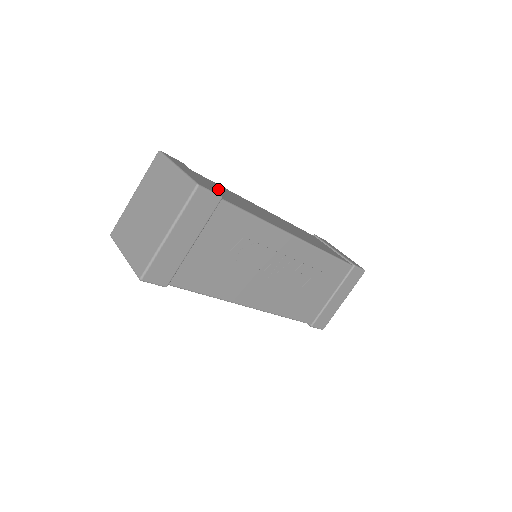
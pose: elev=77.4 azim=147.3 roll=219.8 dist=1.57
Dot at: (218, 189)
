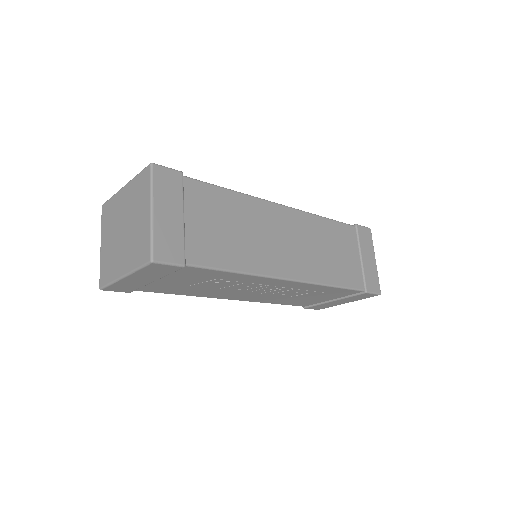
Dot at: (209, 220)
